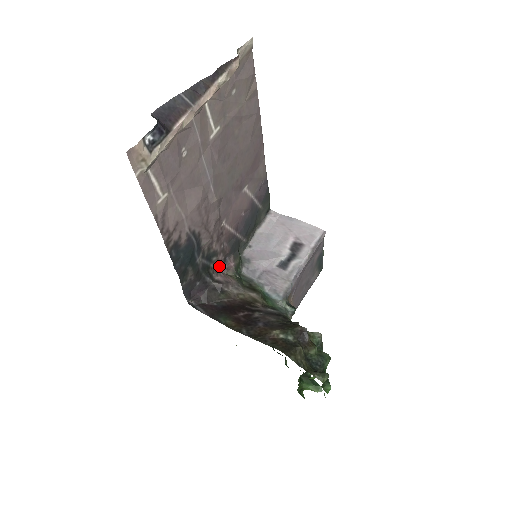
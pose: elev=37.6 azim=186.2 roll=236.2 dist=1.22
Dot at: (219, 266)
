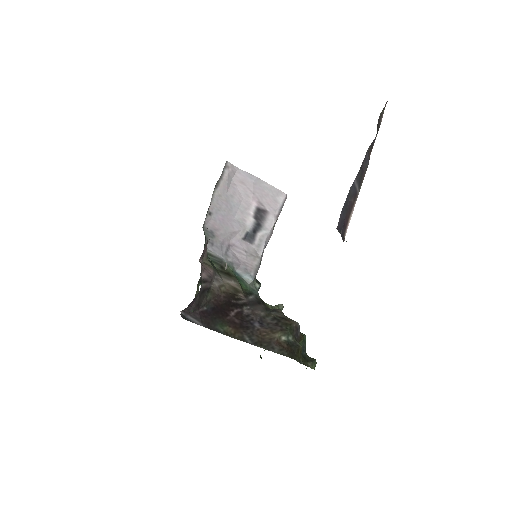
Dot at: occluded
